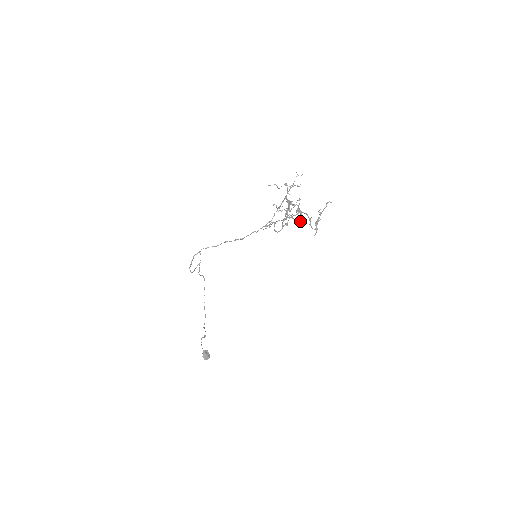
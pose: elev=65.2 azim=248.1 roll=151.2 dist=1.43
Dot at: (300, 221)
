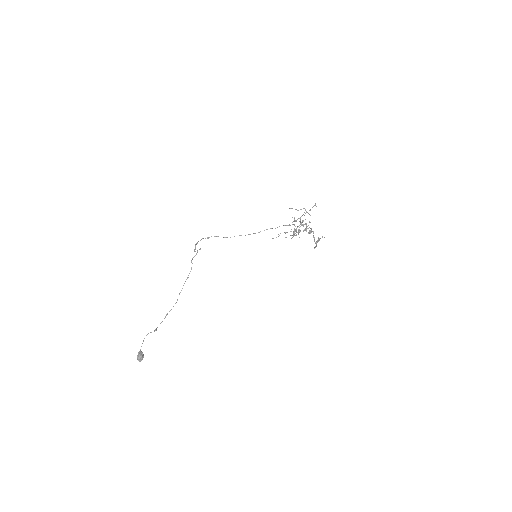
Dot at: (311, 231)
